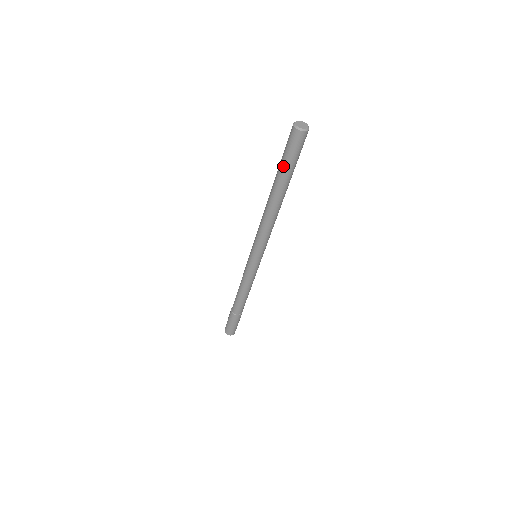
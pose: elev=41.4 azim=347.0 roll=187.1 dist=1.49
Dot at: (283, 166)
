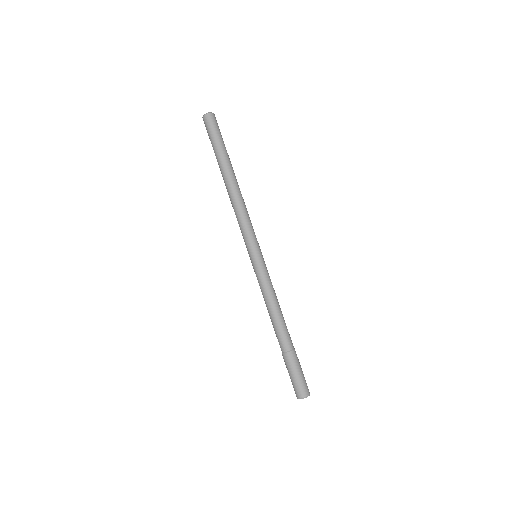
Dot at: (213, 149)
